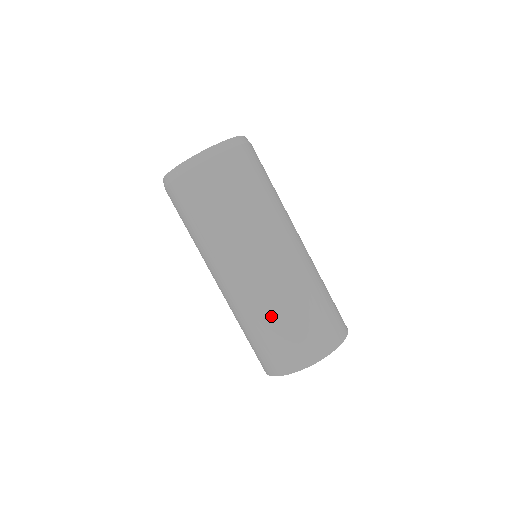
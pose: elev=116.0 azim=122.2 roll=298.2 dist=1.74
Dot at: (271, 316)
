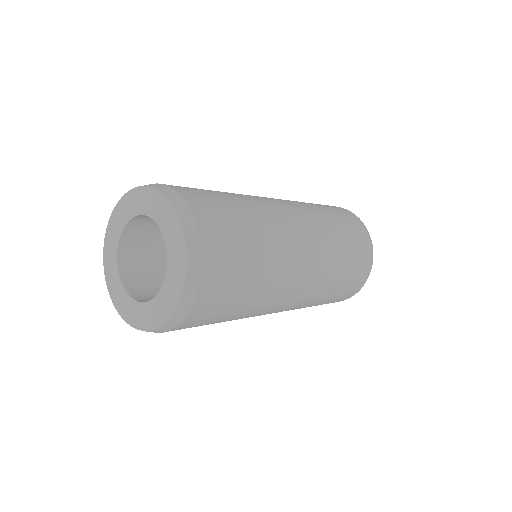
Dot at: (319, 301)
